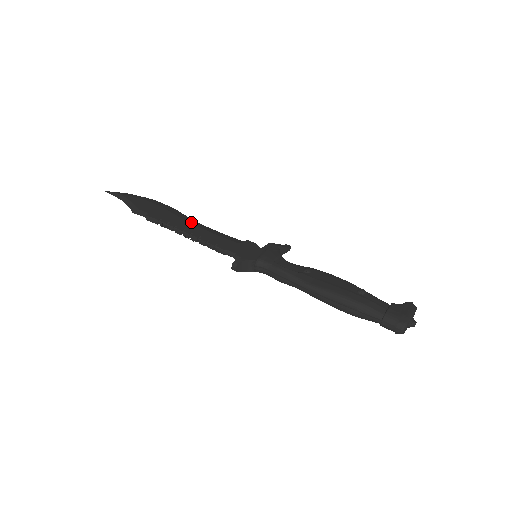
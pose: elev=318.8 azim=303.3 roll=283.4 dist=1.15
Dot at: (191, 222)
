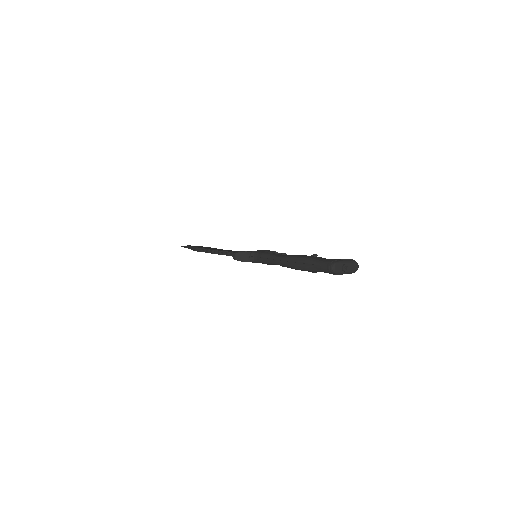
Dot at: occluded
